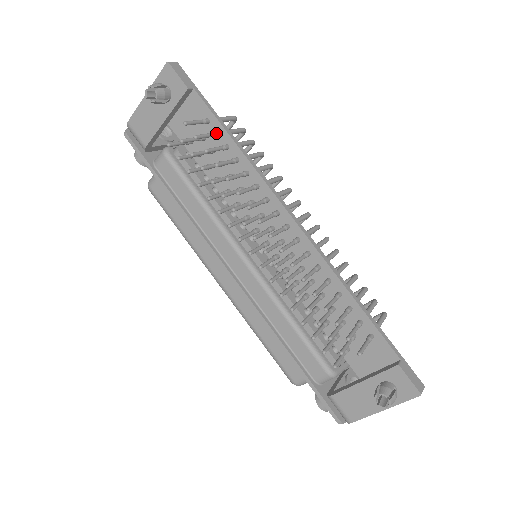
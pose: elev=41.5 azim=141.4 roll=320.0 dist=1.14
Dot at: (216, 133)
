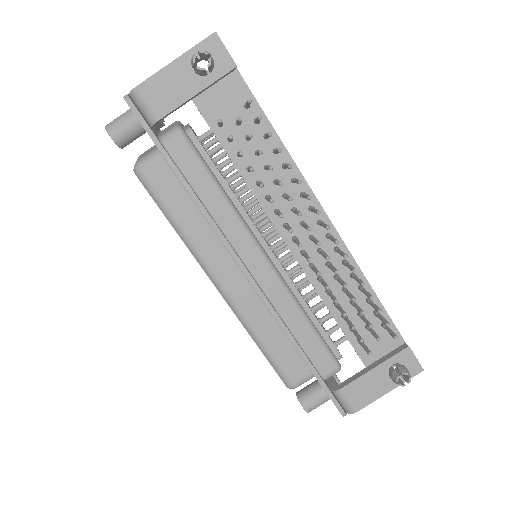
Dot at: (260, 120)
